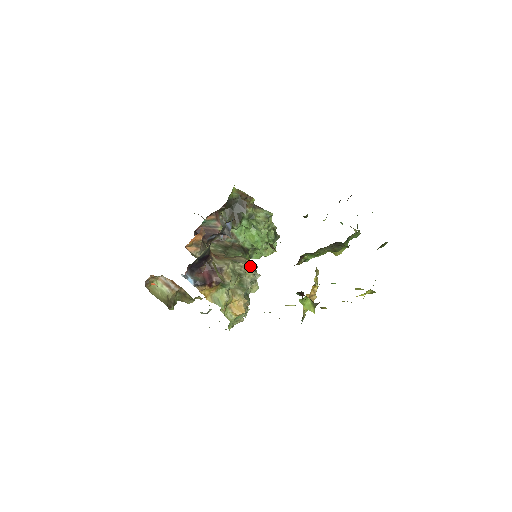
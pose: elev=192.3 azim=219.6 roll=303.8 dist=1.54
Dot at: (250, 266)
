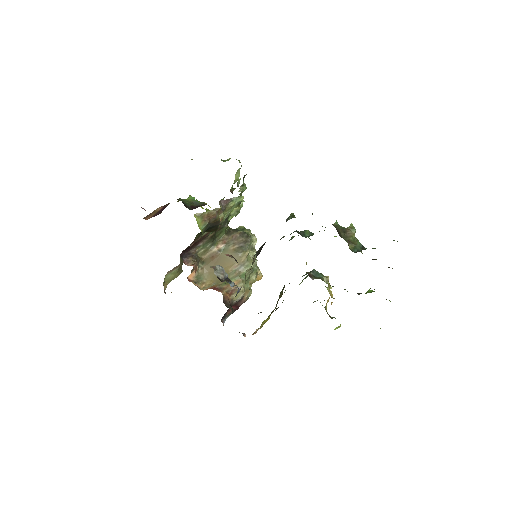
Dot at: (252, 257)
